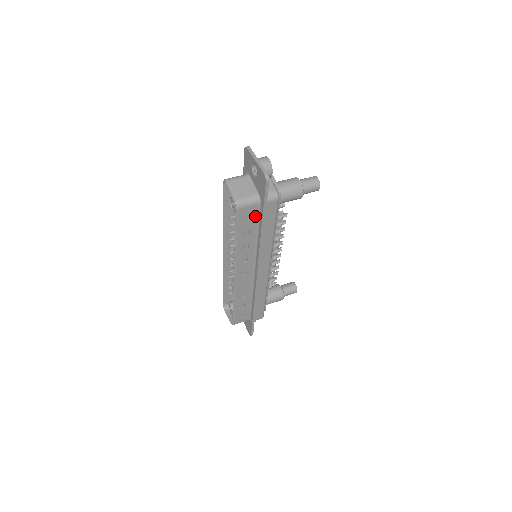
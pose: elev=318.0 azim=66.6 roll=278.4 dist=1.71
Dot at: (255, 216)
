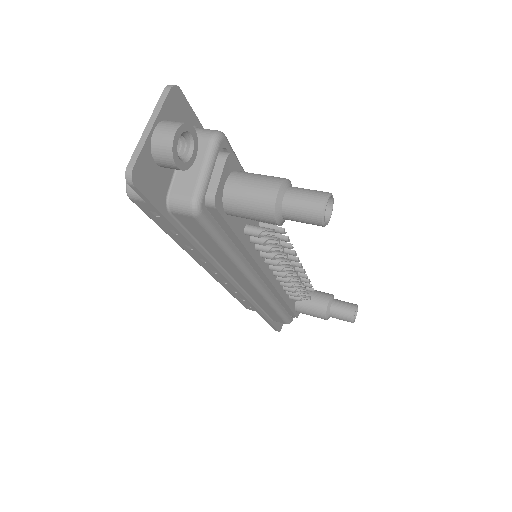
Dot at: occluded
